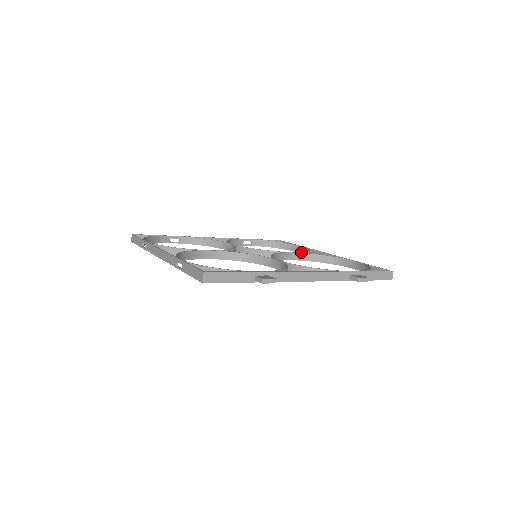
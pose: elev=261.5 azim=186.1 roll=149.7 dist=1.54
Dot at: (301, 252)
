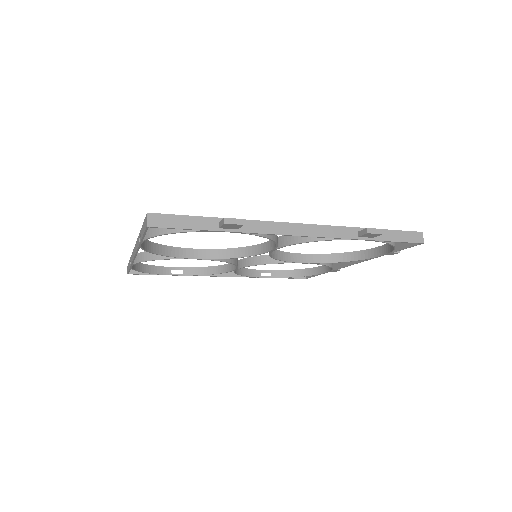
Dot at: (316, 255)
